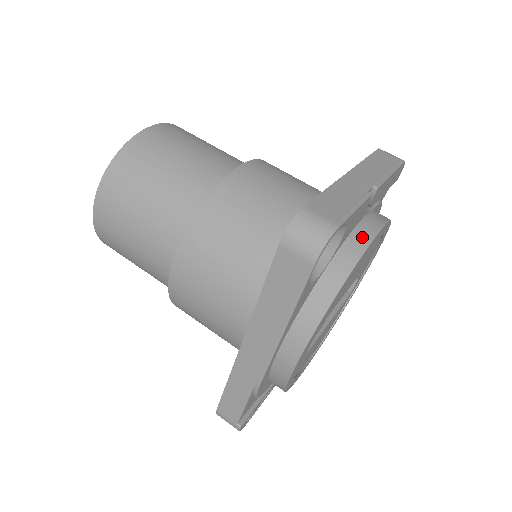
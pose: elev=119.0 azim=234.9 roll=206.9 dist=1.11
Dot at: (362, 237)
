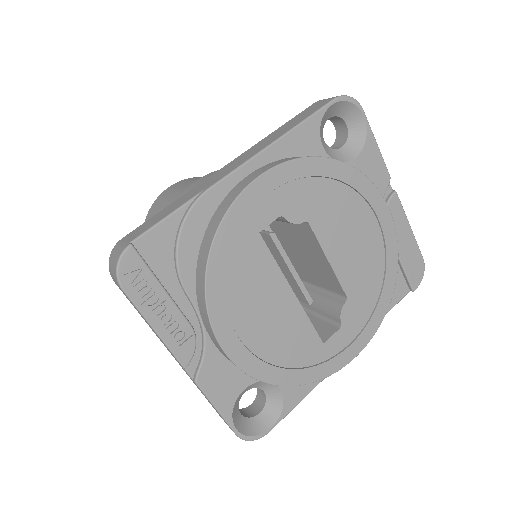
Dot at: occluded
